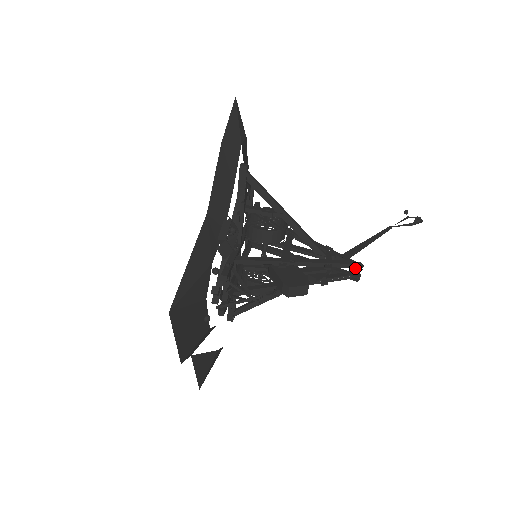
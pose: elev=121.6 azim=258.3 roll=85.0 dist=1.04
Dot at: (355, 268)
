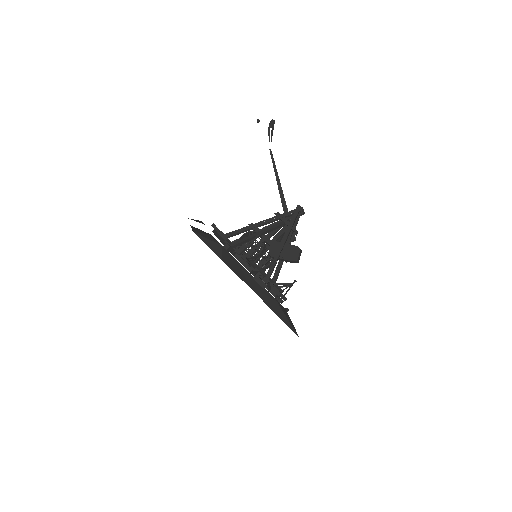
Dot at: (300, 212)
